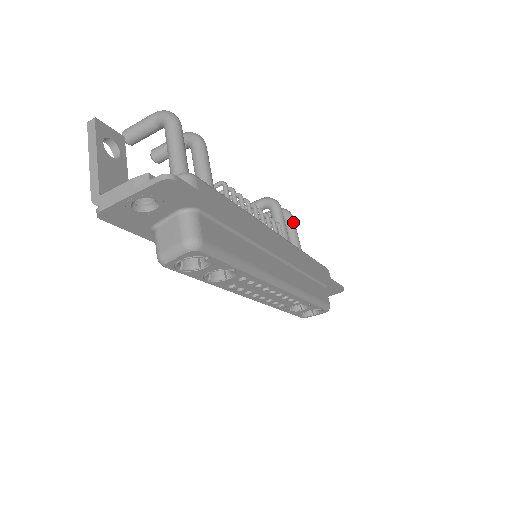
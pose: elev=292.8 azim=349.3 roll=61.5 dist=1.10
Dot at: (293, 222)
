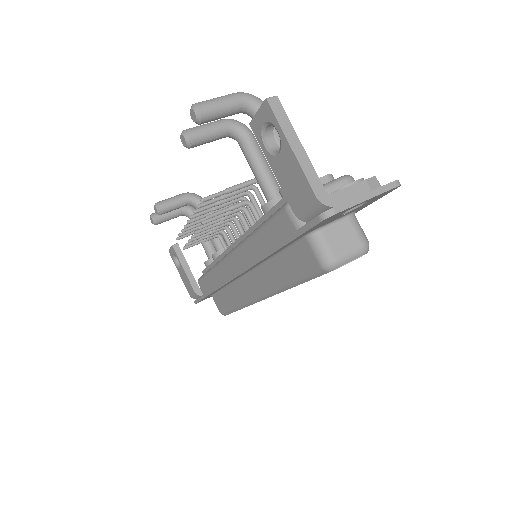
Dot at: occluded
